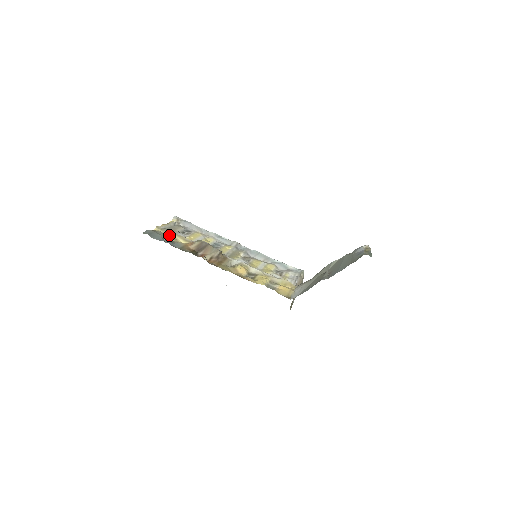
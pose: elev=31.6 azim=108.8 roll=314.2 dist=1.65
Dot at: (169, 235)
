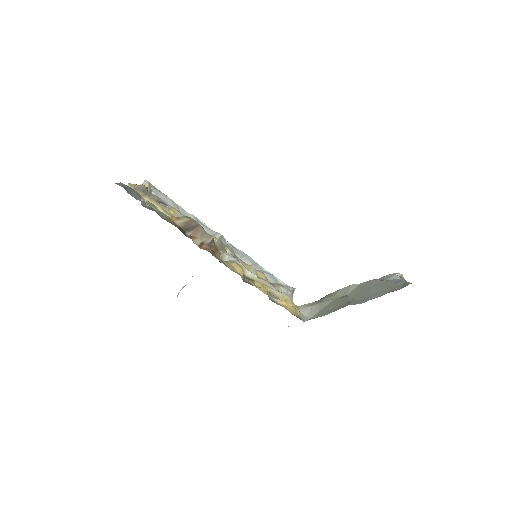
Dot at: (146, 199)
